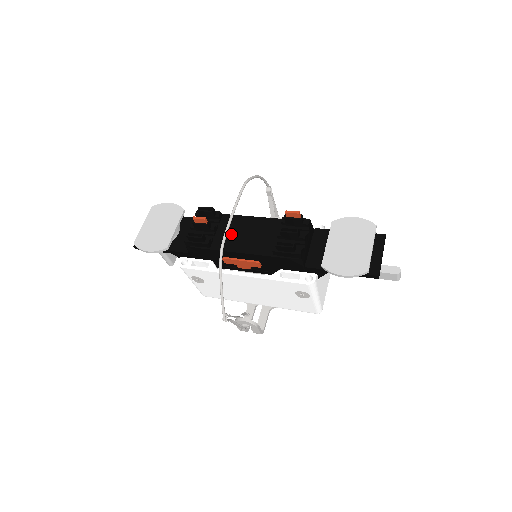
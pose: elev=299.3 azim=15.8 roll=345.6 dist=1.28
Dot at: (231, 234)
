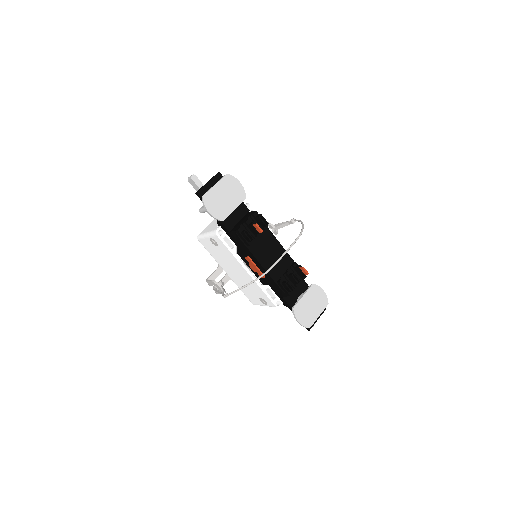
Dot at: (263, 246)
